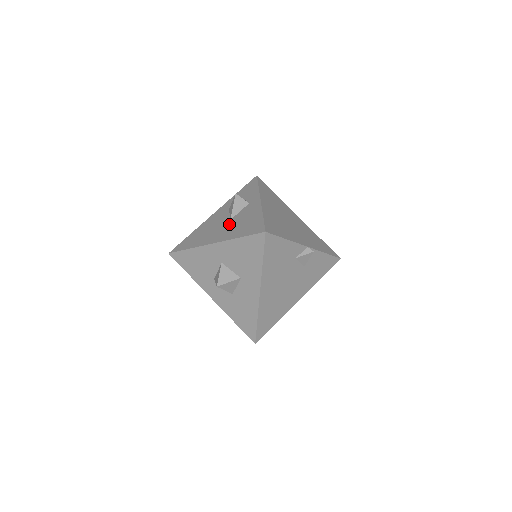
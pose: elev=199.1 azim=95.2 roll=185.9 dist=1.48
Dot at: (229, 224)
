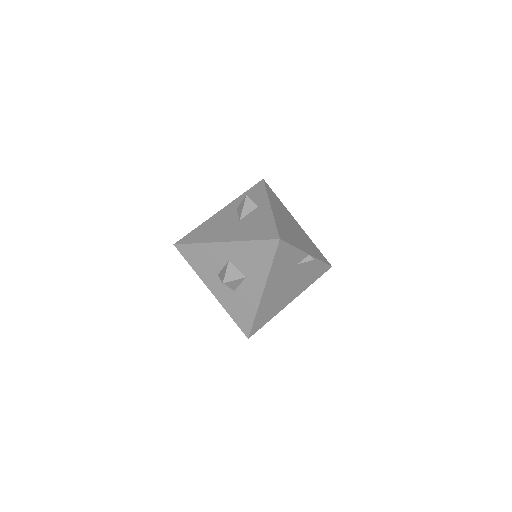
Dot at: (239, 225)
